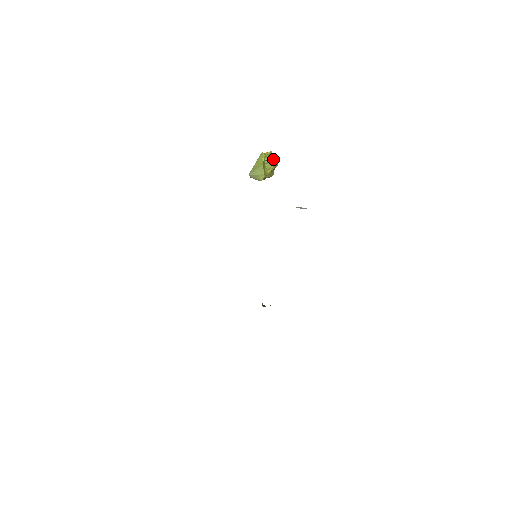
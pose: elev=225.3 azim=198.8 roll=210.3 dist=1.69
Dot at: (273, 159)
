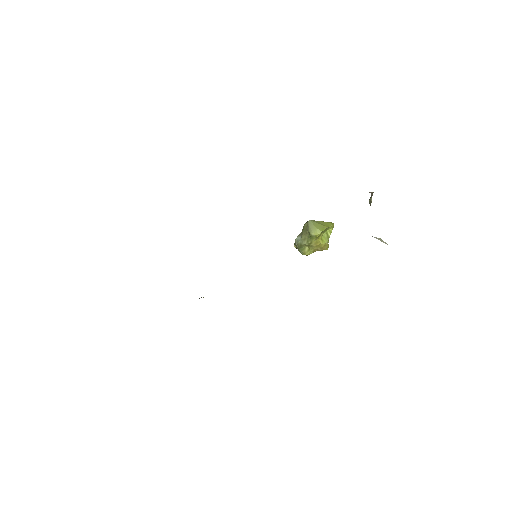
Dot at: (328, 242)
